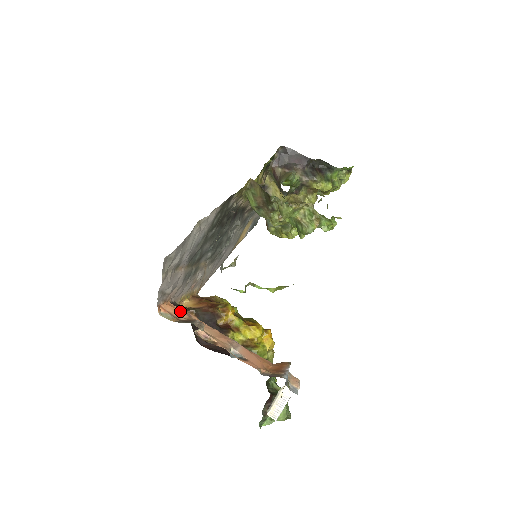
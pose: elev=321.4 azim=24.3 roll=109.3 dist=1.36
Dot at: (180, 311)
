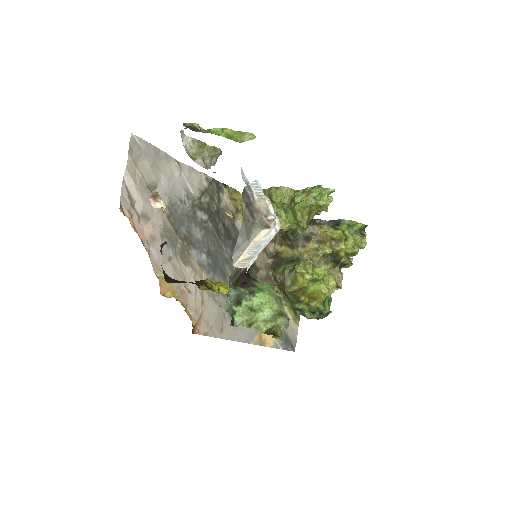
Dot at: occluded
